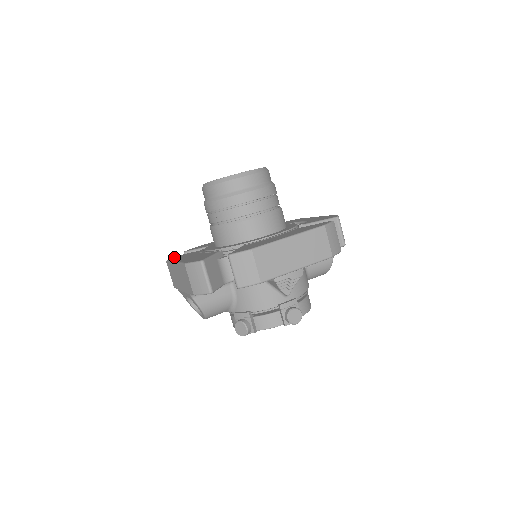
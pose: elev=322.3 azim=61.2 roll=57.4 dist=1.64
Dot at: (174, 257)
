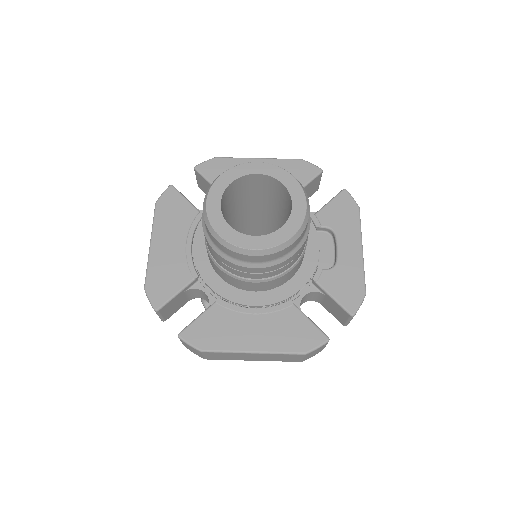
Dot at: (167, 199)
